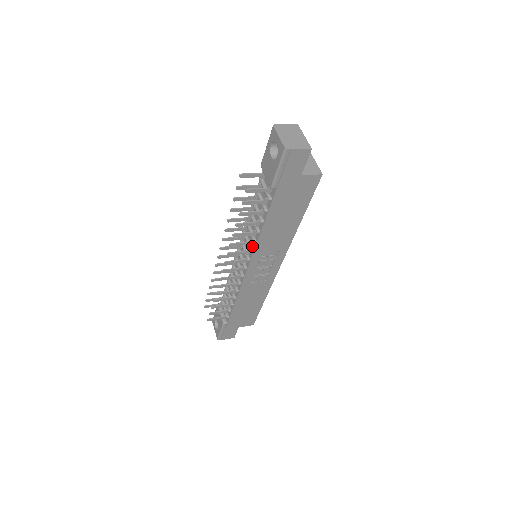
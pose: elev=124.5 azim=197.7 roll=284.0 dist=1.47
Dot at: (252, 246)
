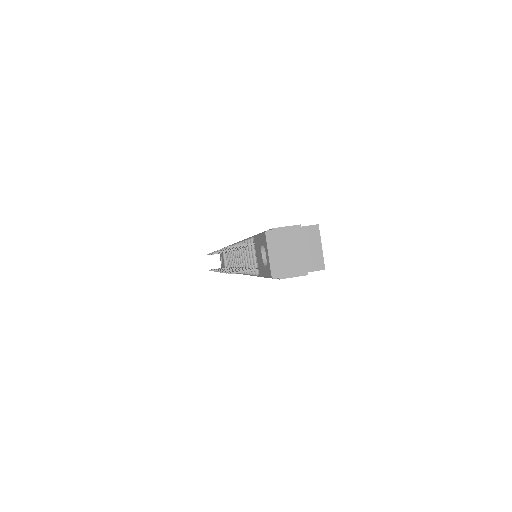
Dot at: occluded
